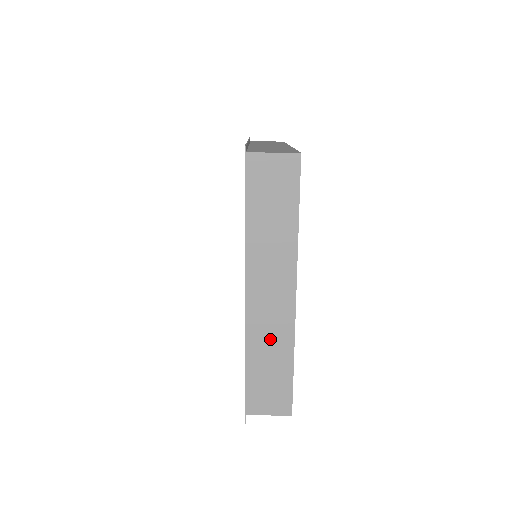
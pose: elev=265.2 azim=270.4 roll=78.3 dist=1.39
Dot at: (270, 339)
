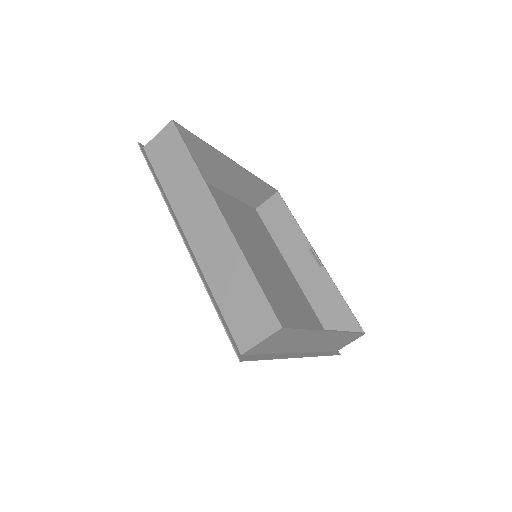
Dot at: (330, 342)
